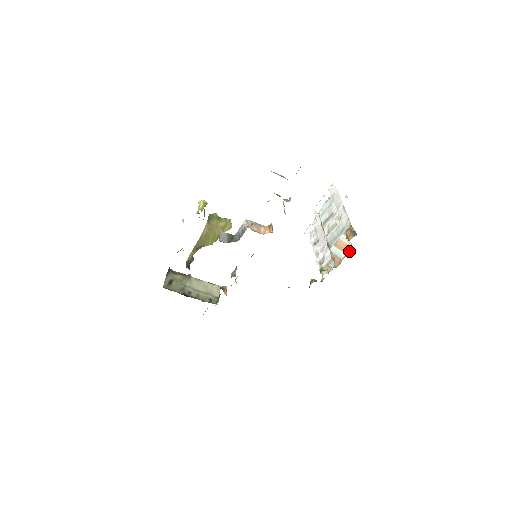
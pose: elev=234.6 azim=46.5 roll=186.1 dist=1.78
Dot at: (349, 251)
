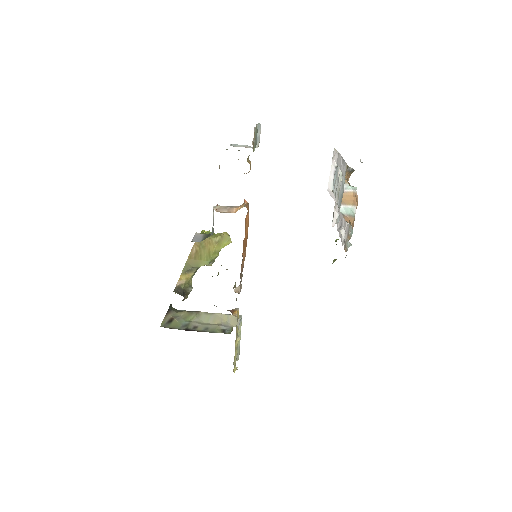
Dot at: (357, 199)
